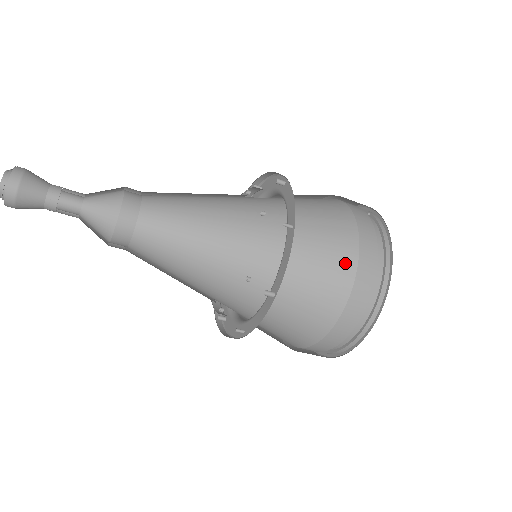
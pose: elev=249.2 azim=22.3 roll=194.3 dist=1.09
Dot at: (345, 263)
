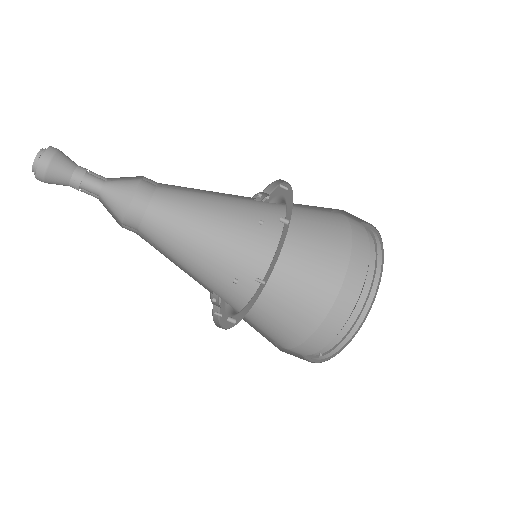
Dot at: (338, 219)
